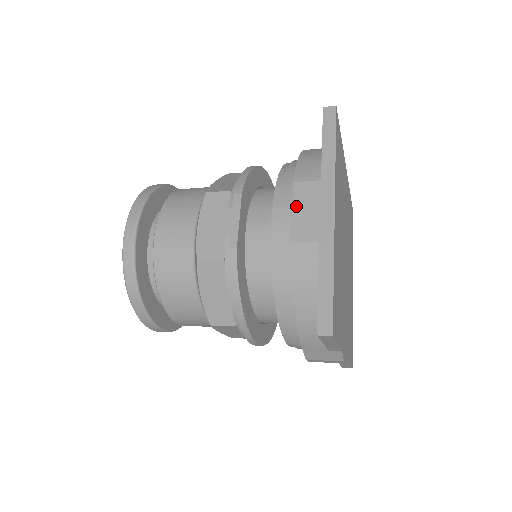
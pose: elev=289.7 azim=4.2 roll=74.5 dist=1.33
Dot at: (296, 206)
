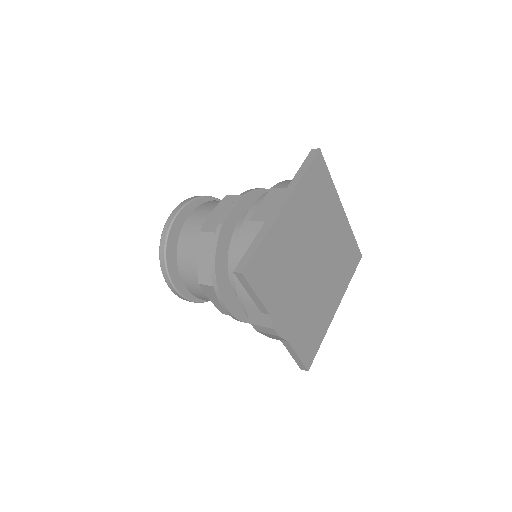
Dot at: (264, 201)
